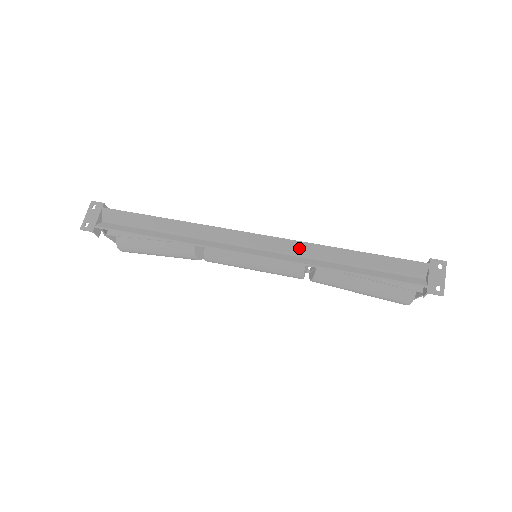
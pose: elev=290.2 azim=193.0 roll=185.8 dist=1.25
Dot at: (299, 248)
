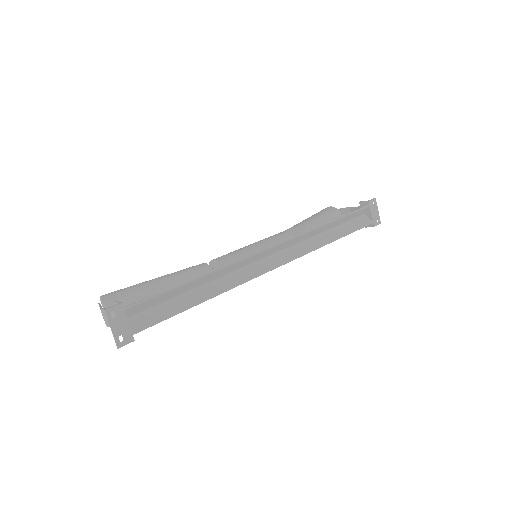
Dot at: (301, 238)
